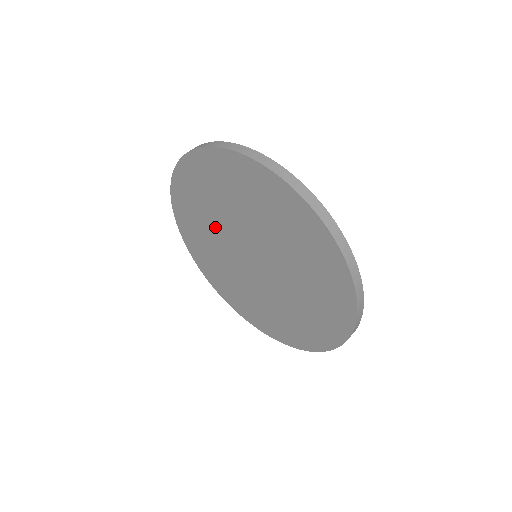
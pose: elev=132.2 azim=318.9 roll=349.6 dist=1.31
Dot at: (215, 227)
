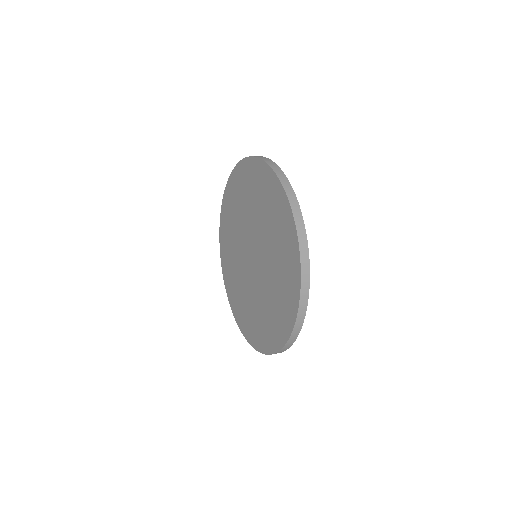
Dot at: (241, 278)
